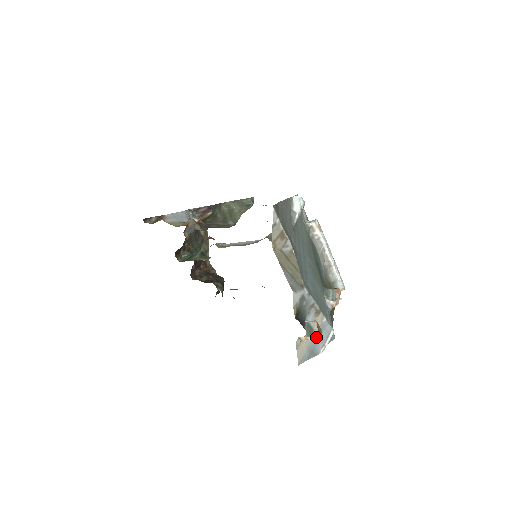
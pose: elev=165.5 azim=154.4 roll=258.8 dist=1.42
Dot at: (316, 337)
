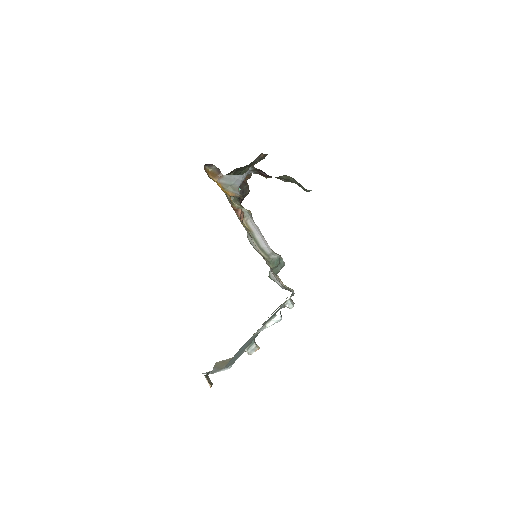
Dot at: occluded
